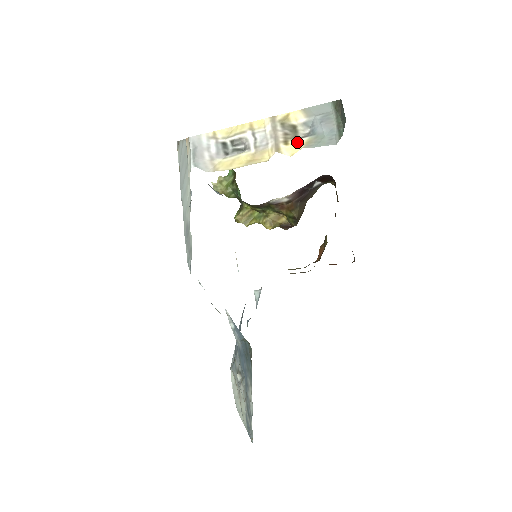
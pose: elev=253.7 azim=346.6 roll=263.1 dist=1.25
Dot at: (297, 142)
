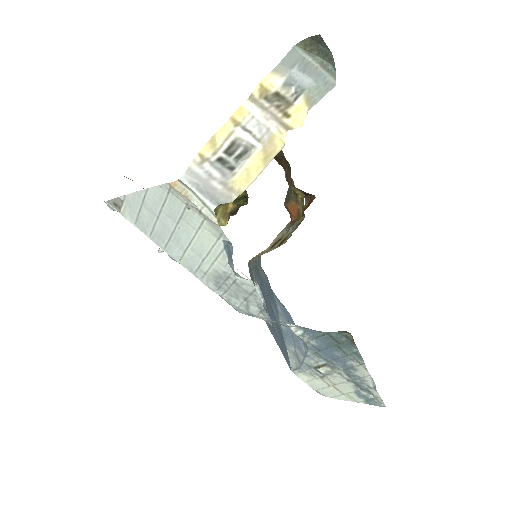
Dot at: (296, 108)
